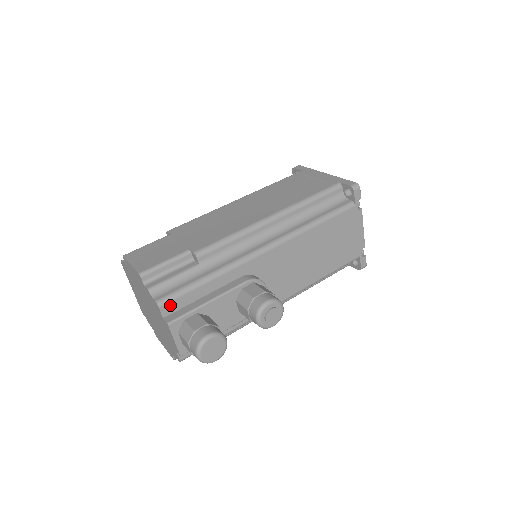
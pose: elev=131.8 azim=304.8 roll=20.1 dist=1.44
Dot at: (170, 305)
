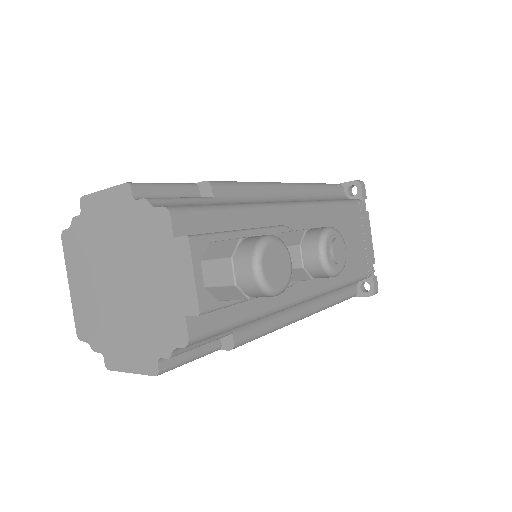
Dot at: (185, 219)
